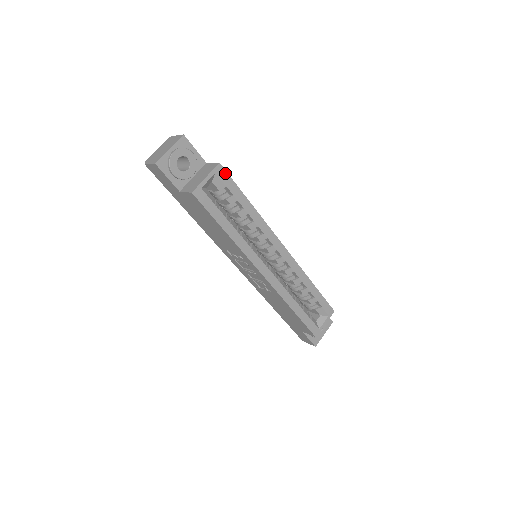
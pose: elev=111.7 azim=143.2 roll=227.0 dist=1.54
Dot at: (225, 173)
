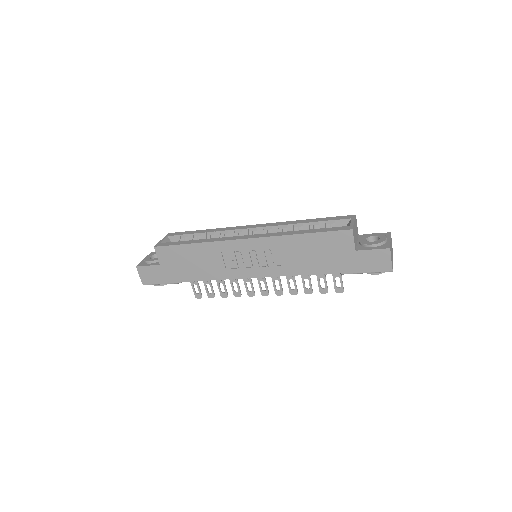
Dot at: (176, 233)
